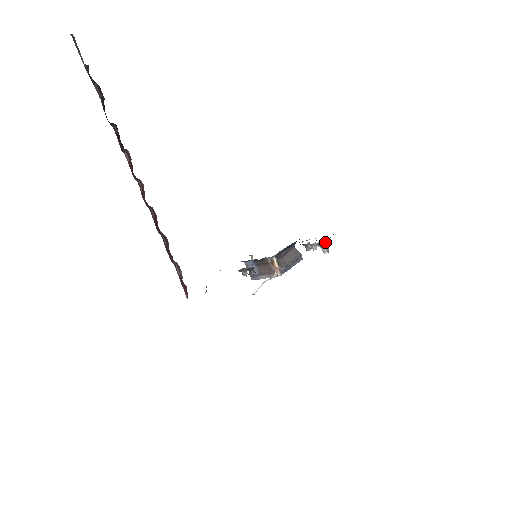
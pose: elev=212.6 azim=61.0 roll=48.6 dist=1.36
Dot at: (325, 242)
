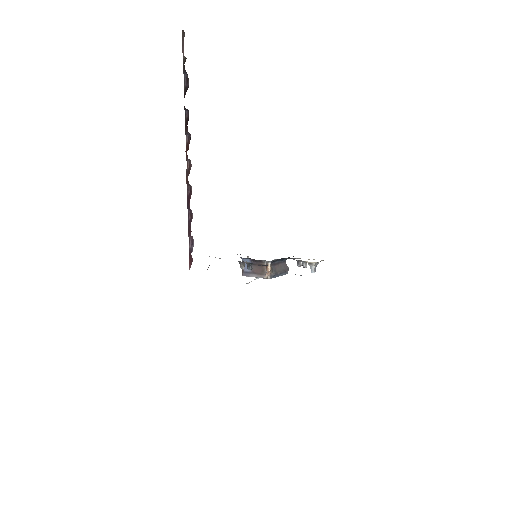
Dot at: (316, 263)
